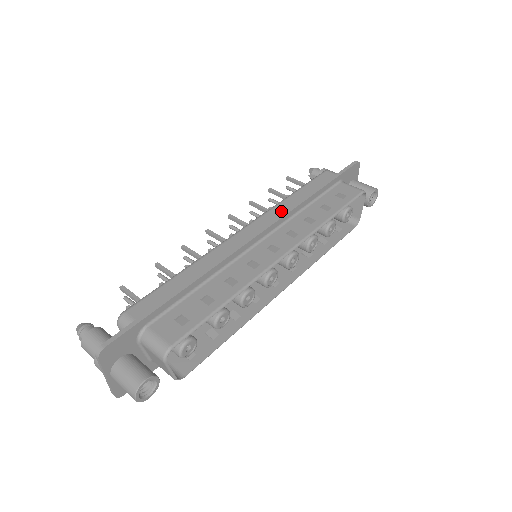
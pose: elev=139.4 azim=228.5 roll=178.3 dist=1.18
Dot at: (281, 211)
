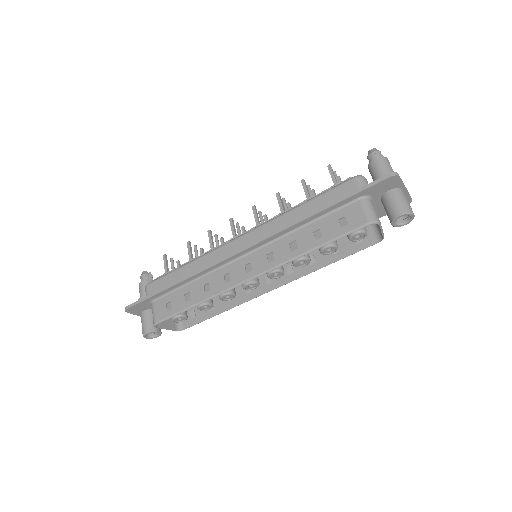
Dot at: (276, 227)
